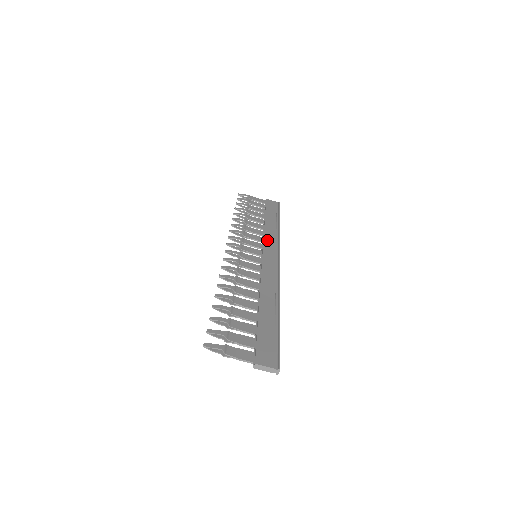
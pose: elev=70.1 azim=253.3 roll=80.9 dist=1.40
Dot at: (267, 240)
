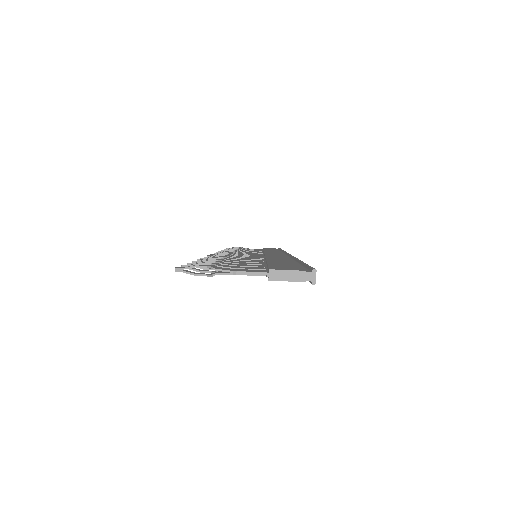
Dot at: (268, 251)
